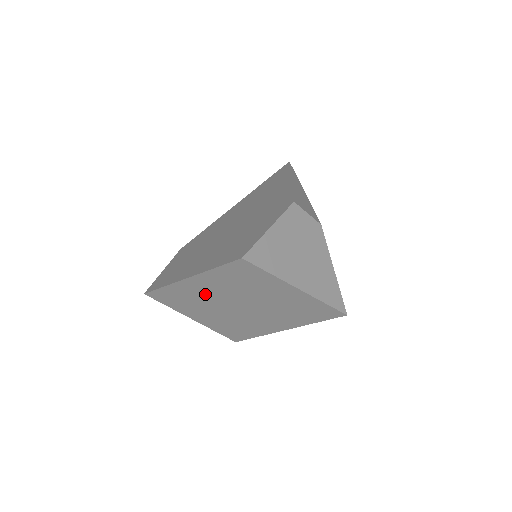
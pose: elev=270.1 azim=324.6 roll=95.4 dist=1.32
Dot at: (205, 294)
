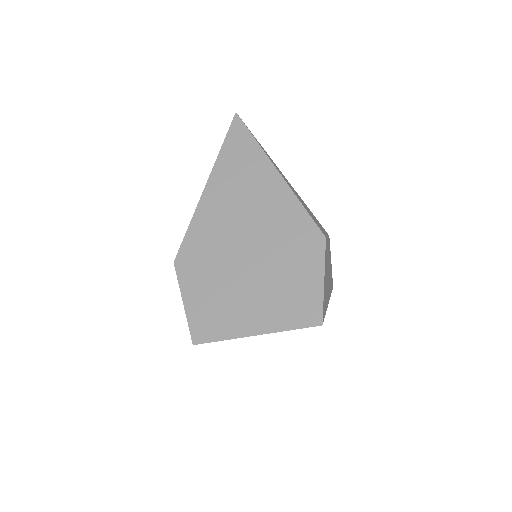
Dot at: occluded
